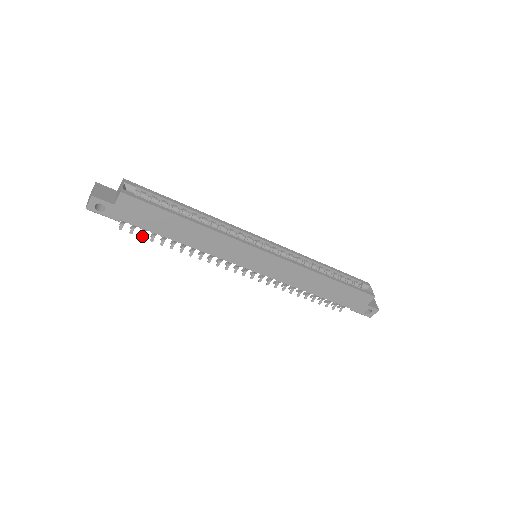
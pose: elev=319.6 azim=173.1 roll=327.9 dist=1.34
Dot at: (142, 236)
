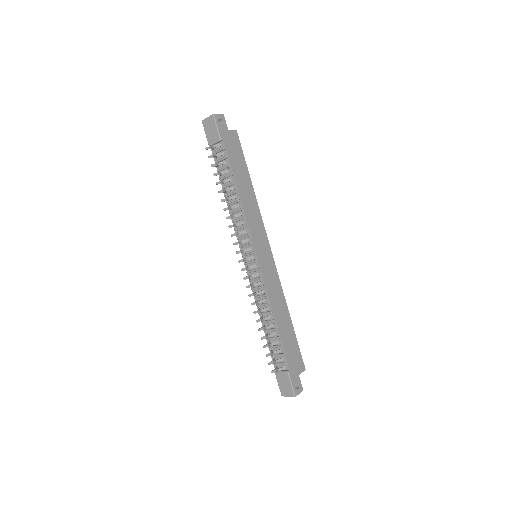
Dot at: (216, 164)
